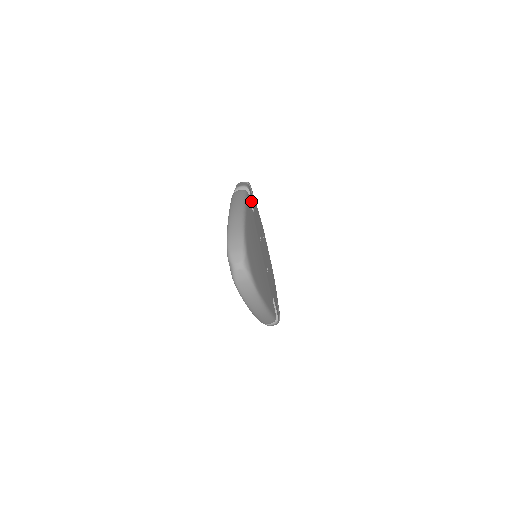
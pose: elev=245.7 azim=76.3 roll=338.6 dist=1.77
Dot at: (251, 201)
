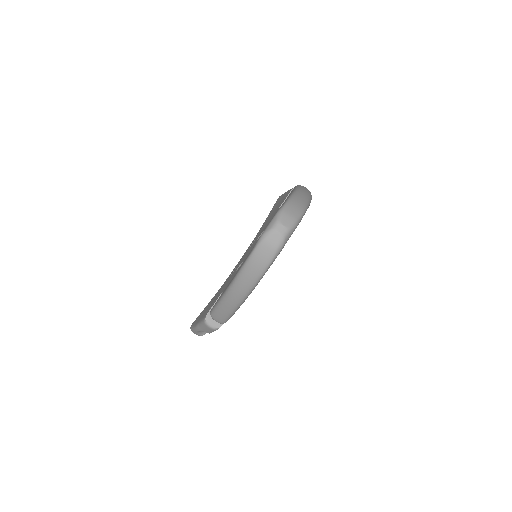
Dot at: occluded
